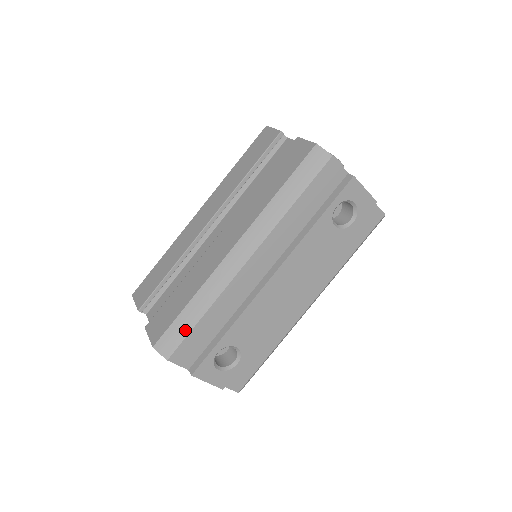
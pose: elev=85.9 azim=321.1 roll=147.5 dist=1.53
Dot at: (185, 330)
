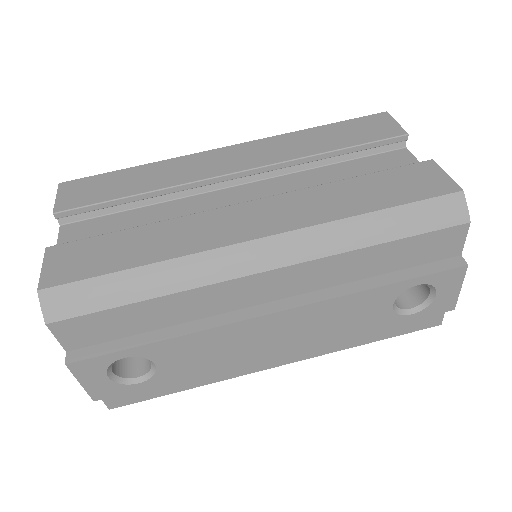
Dot at: (104, 301)
